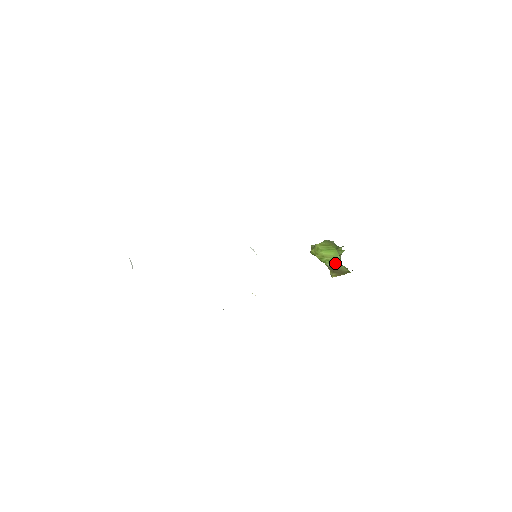
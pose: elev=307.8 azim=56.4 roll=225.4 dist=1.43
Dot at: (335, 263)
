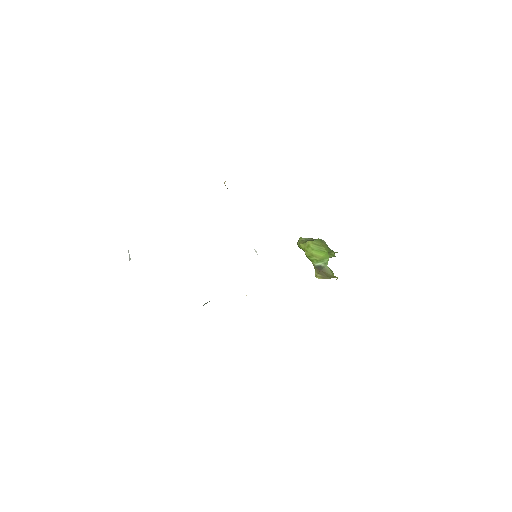
Dot at: (323, 265)
